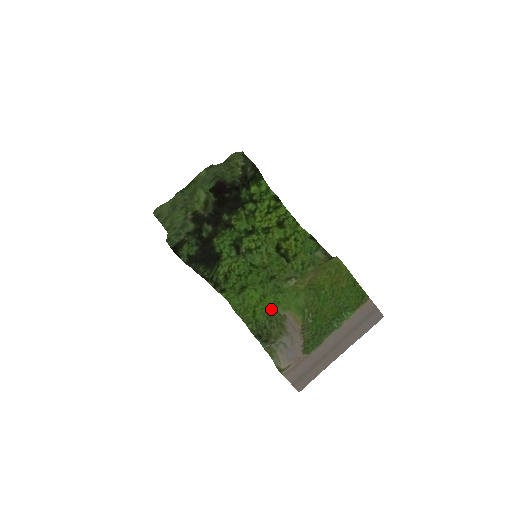
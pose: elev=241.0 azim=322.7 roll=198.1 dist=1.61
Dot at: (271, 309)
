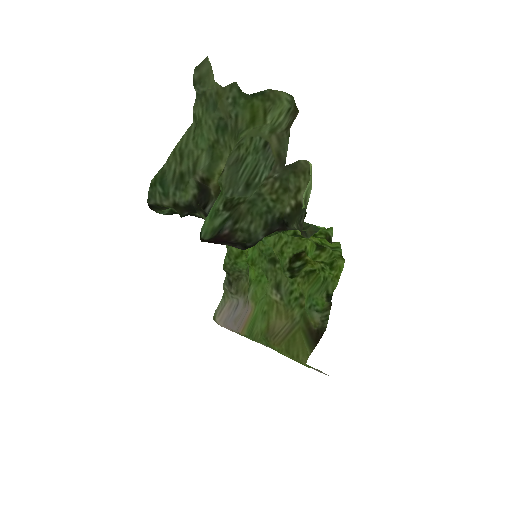
Dot at: (249, 277)
